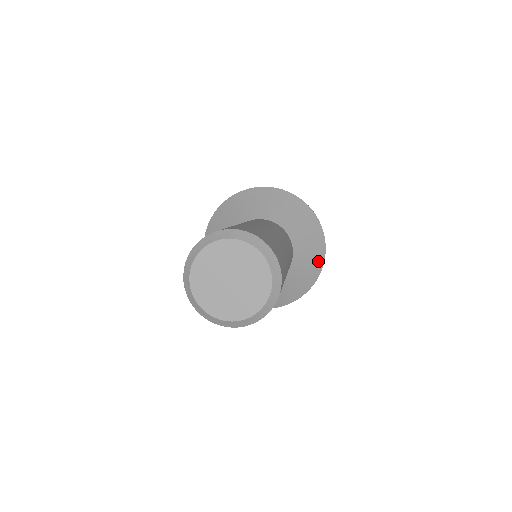
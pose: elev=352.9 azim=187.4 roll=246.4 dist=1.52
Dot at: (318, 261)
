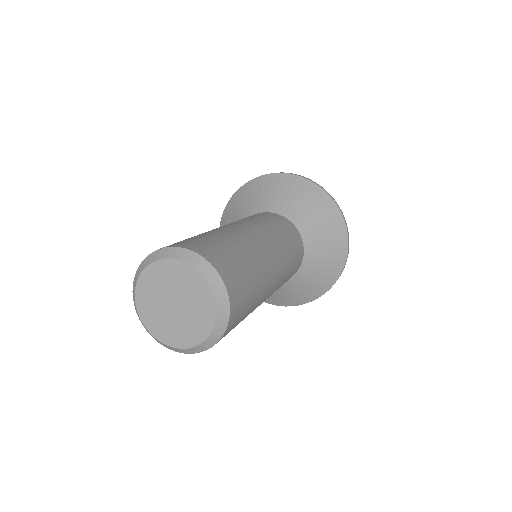
Dot at: (339, 235)
